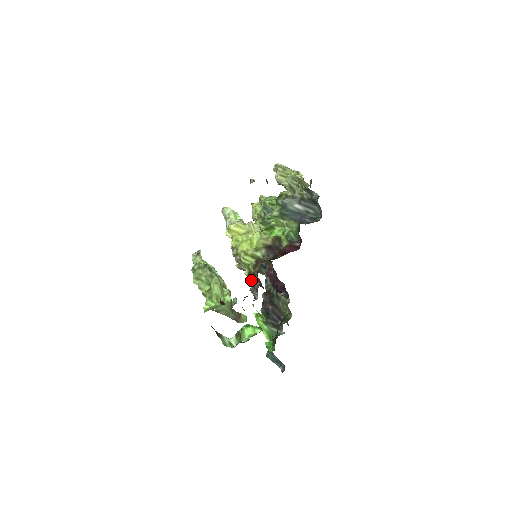
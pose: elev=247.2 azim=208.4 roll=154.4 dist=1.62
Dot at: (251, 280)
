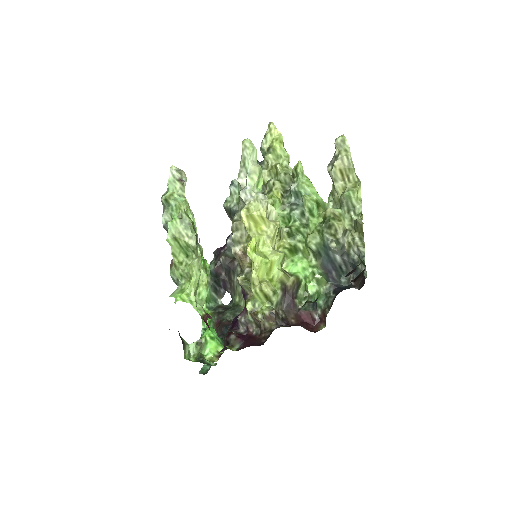
Dot at: (248, 315)
